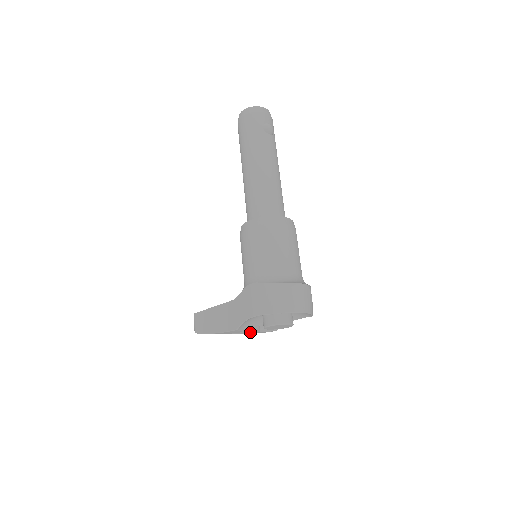
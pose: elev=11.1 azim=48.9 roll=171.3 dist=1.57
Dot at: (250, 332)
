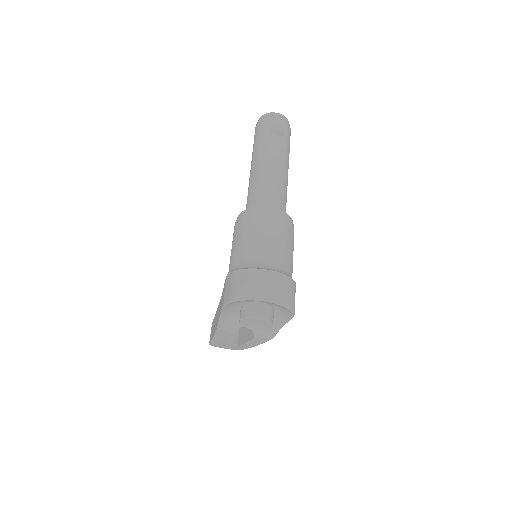
Dot at: (249, 340)
